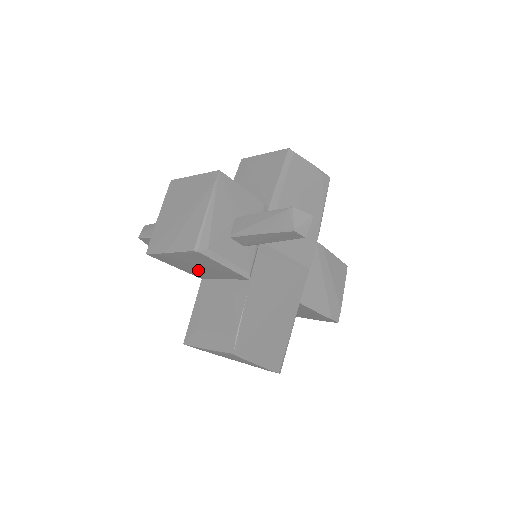
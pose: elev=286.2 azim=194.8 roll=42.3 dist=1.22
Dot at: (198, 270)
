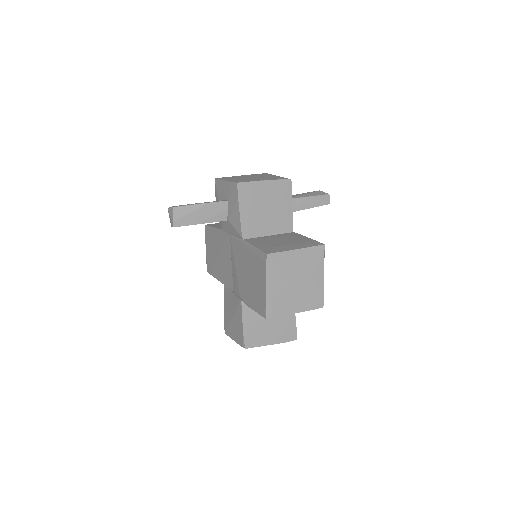
Dot at: (260, 217)
